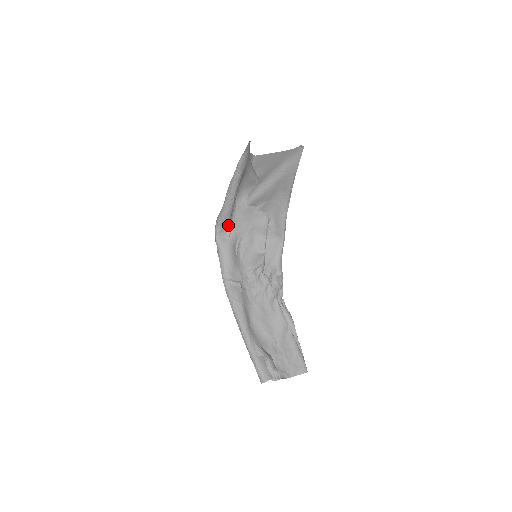
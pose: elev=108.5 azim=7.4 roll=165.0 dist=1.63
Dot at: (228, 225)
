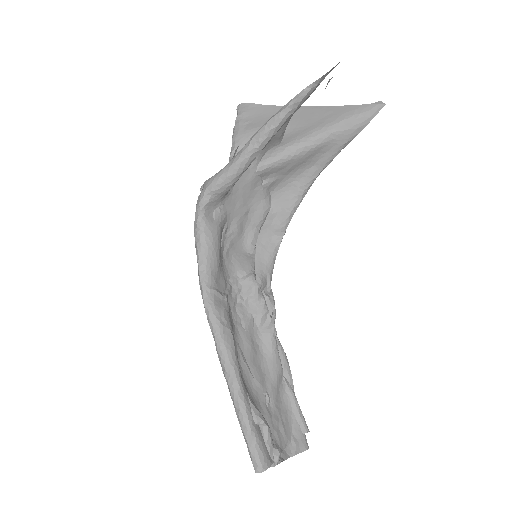
Dot at: (222, 197)
